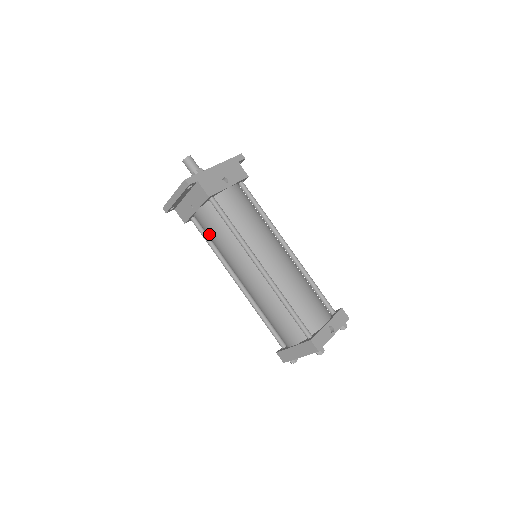
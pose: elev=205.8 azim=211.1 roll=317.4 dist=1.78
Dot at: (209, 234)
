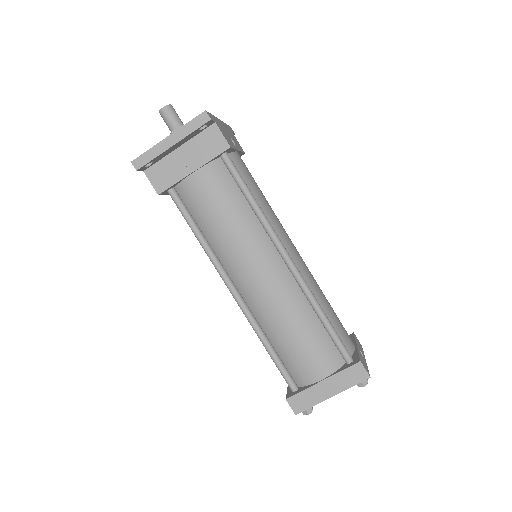
Dot at: (205, 210)
